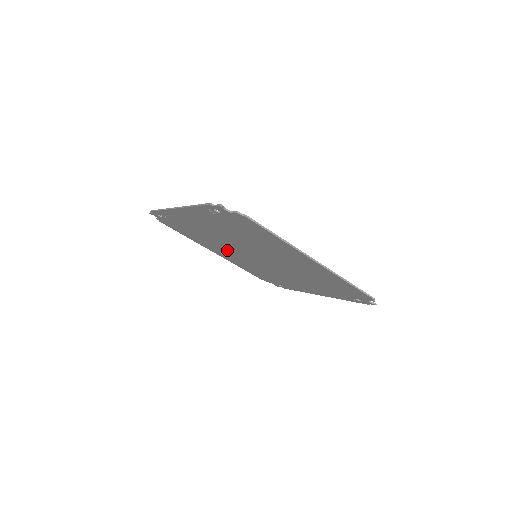
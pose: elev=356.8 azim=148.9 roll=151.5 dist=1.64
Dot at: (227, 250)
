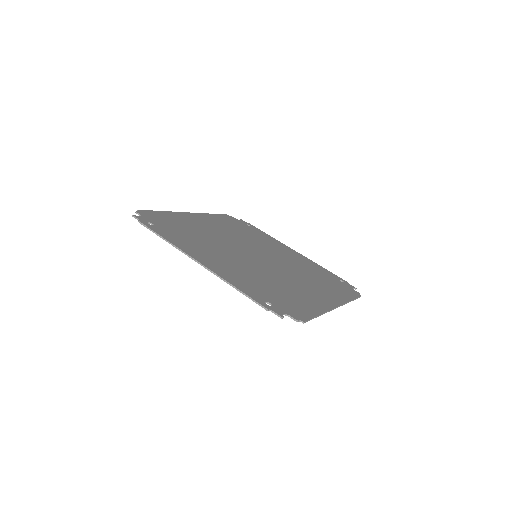
Dot at: (217, 235)
